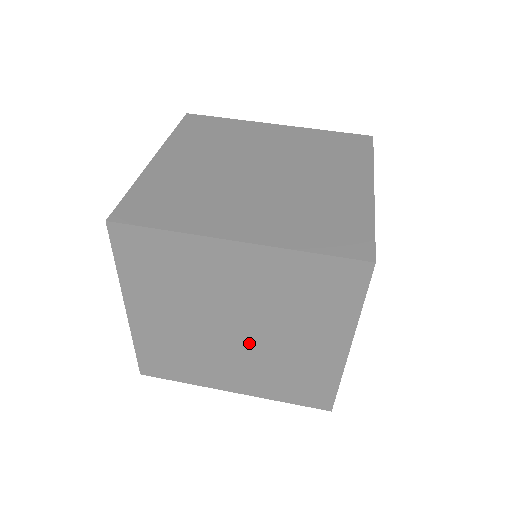
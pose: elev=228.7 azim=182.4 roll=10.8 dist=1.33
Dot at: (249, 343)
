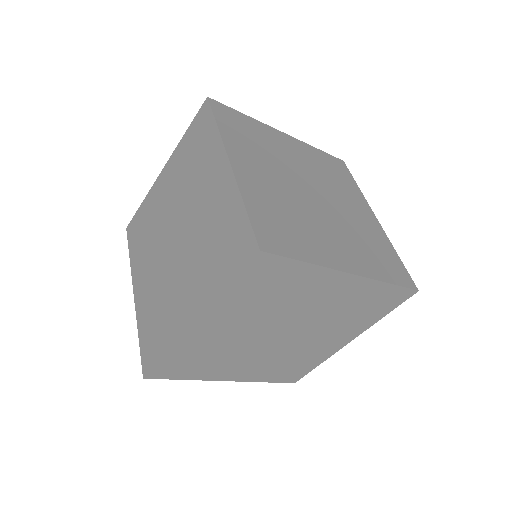
Dot at: (283, 343)
